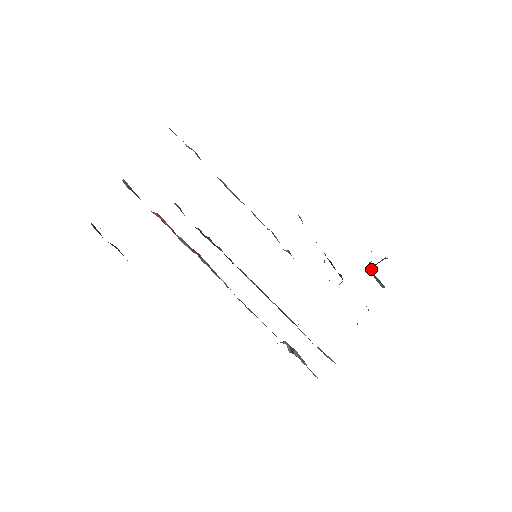
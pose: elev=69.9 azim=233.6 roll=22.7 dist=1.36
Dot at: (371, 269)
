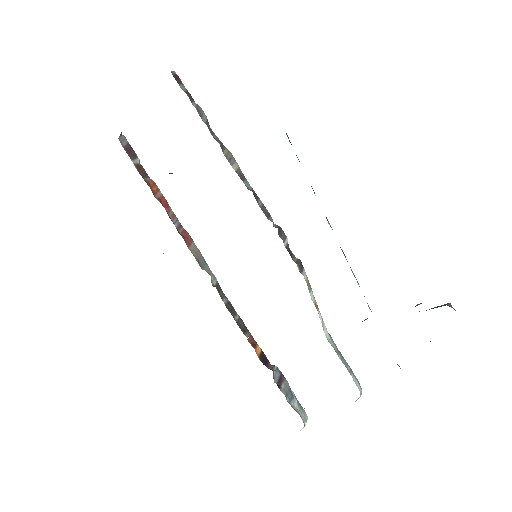
Dot at: occluded
